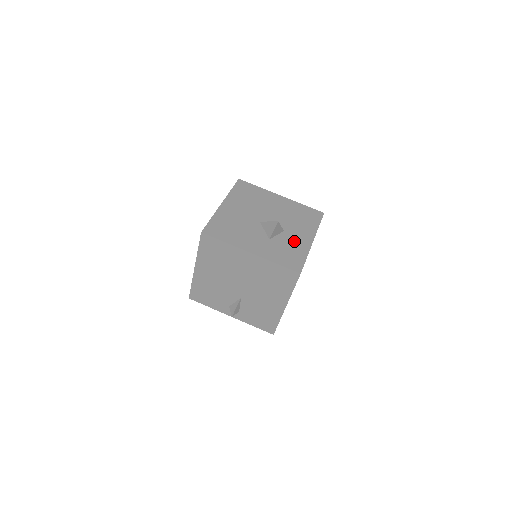
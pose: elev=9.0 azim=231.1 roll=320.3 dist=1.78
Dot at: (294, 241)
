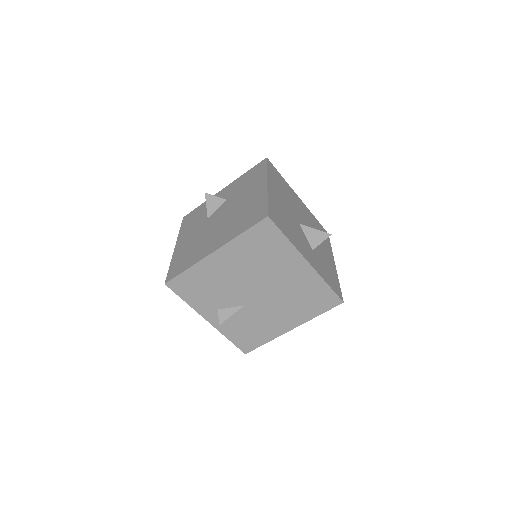
Dot at: (326, 260)
